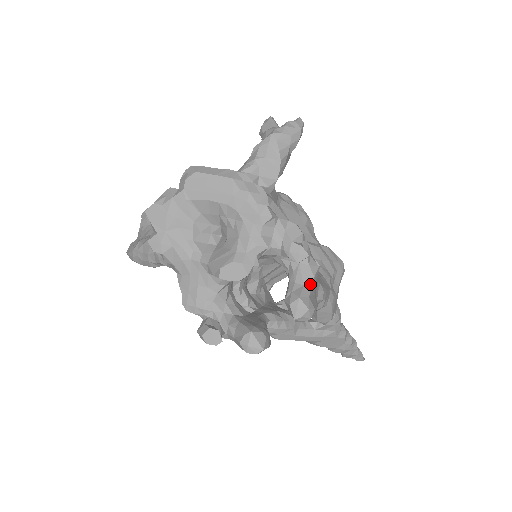
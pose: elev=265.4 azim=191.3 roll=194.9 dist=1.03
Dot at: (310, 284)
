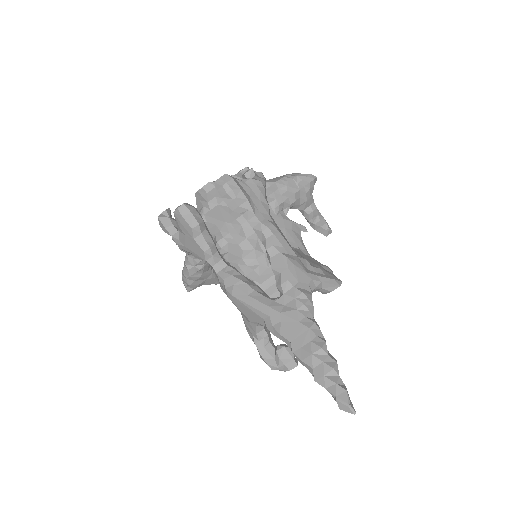
Dot at: (245, 181)
